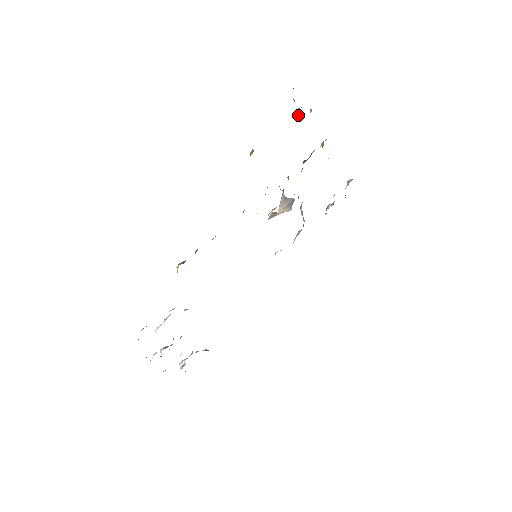
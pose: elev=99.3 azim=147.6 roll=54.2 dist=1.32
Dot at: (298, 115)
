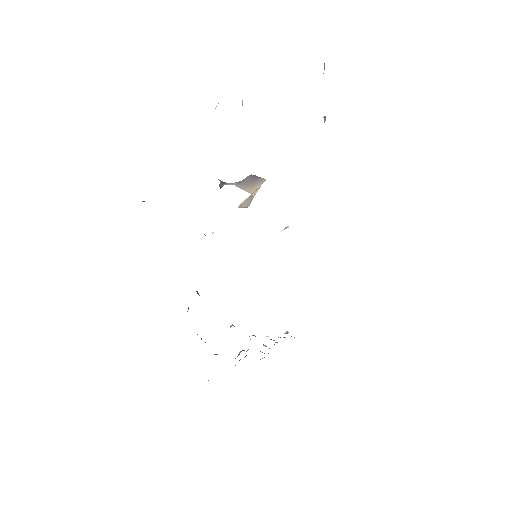
Dot at: occluded
